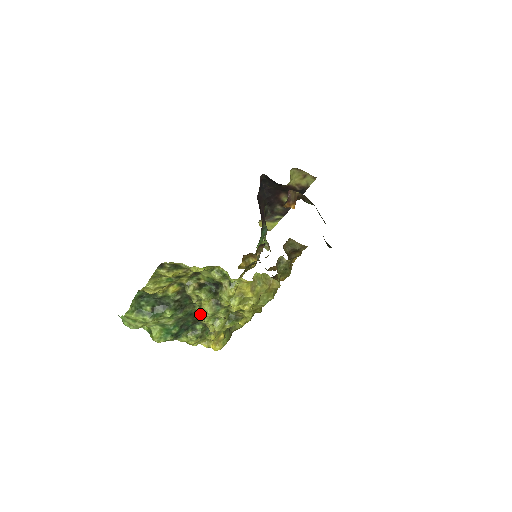
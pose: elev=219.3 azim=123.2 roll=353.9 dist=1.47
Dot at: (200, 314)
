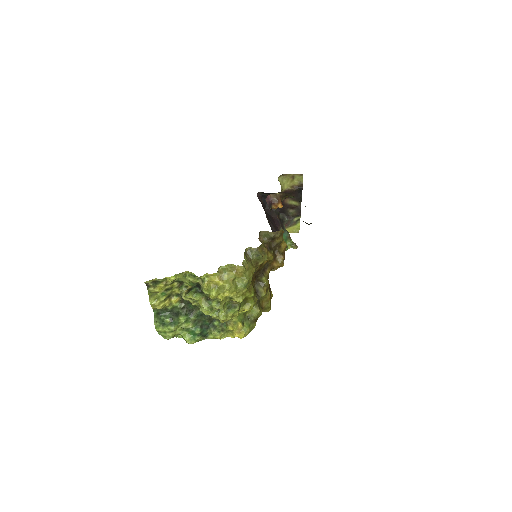
Dot at: (203, 312)
